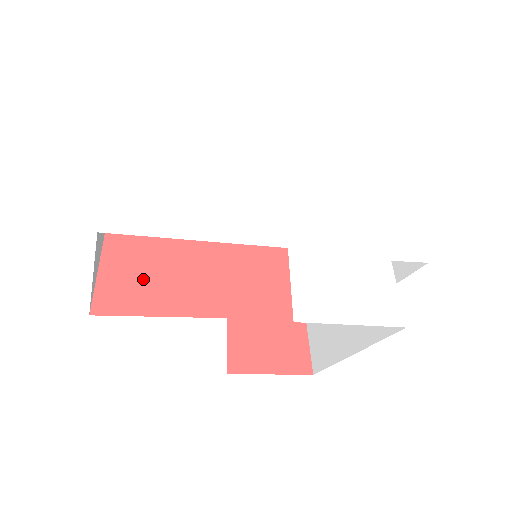
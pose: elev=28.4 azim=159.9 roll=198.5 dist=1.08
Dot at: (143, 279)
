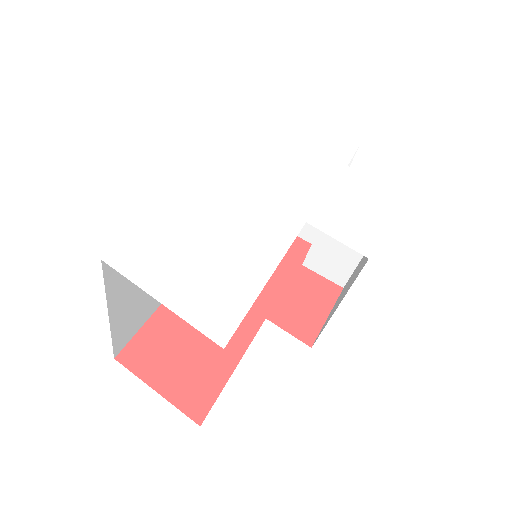
Dot at: (192, 362)
